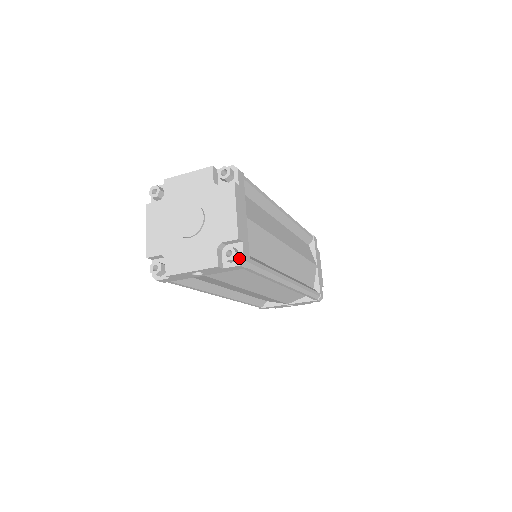
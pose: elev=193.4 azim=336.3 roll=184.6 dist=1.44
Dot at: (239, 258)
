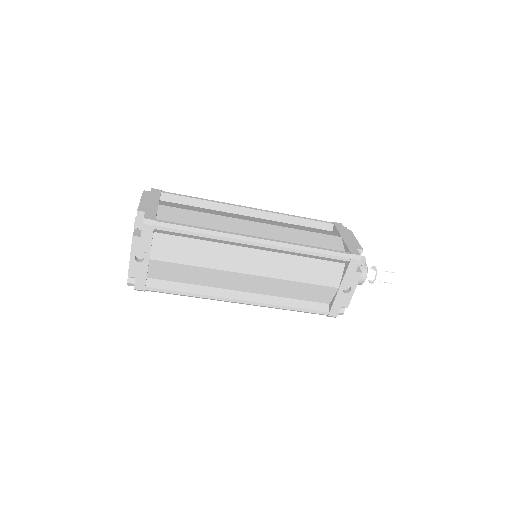
Dot at: (143, 221)
